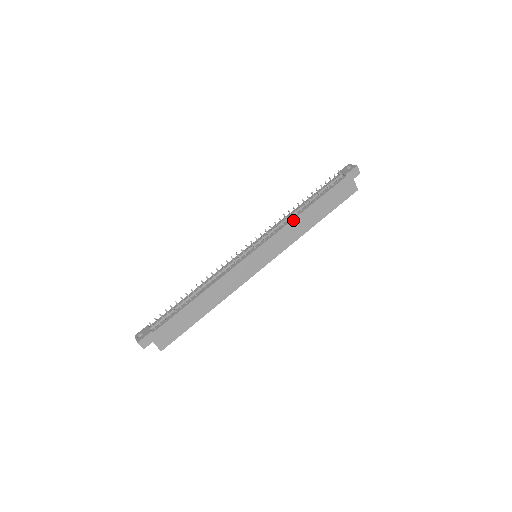
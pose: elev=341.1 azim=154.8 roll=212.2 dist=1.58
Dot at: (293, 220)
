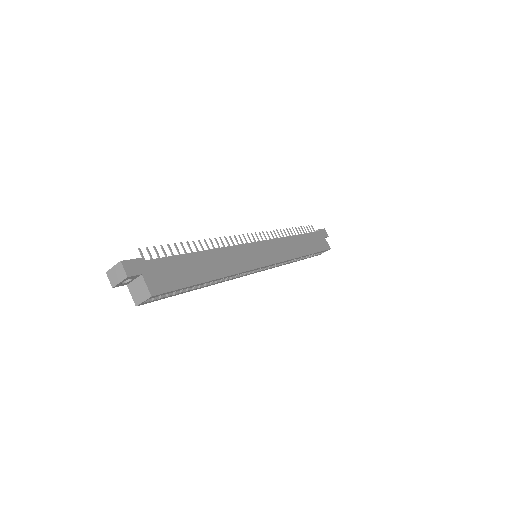
Dot at: (286, 237)
